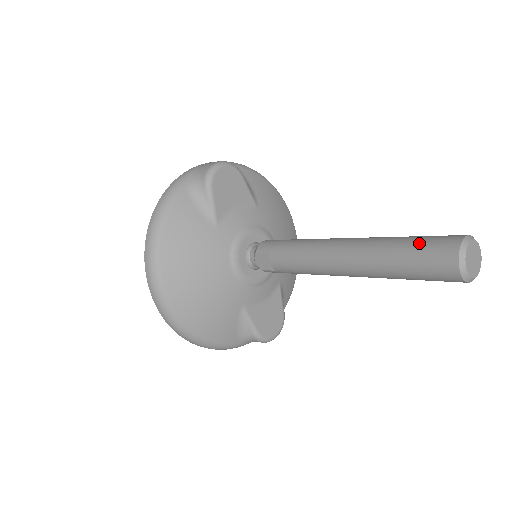
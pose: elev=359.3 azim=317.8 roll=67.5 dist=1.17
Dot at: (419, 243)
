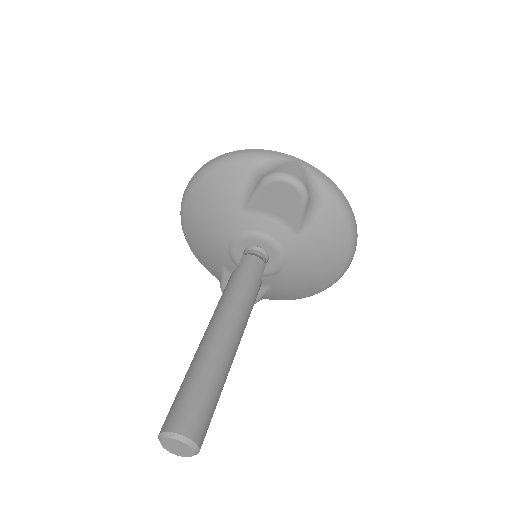
Dot at: (188, 396)
